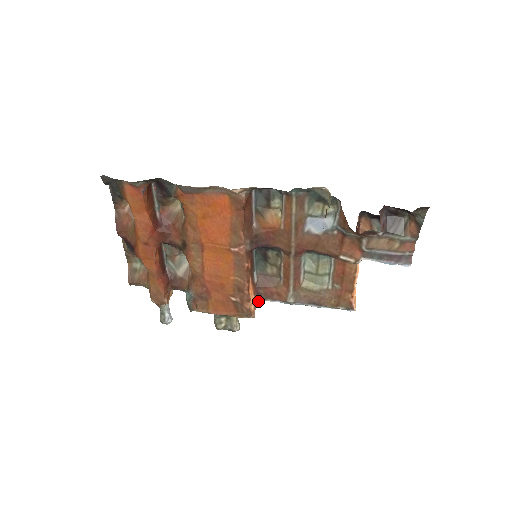
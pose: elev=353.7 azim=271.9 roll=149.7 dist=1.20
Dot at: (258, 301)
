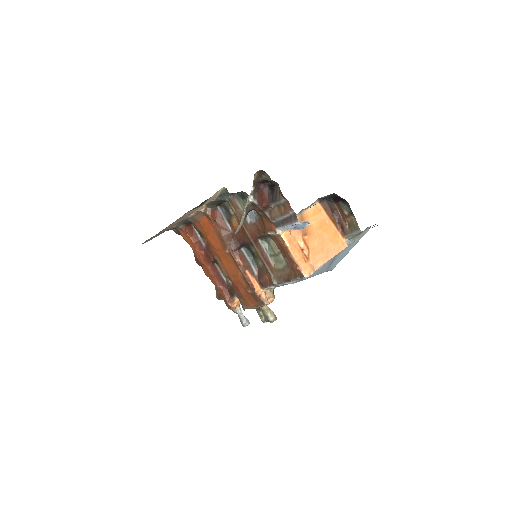
Dot at: (271, 292)
